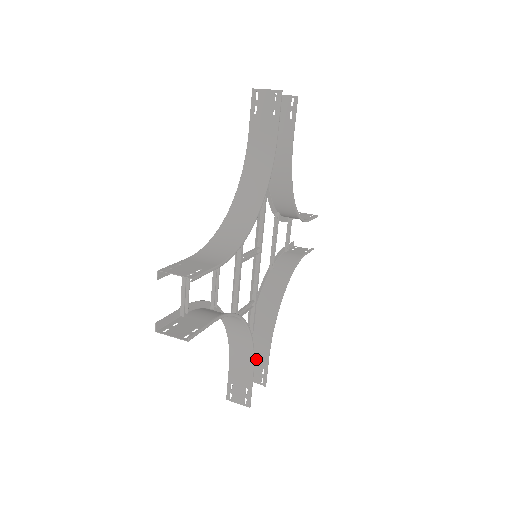
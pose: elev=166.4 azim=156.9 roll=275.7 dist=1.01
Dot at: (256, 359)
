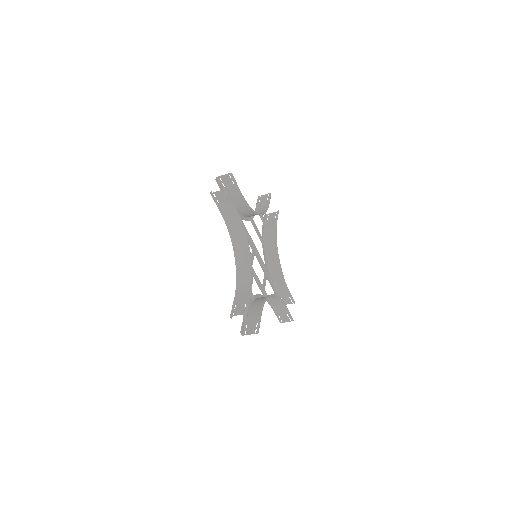
Dot at: (283, 294)
